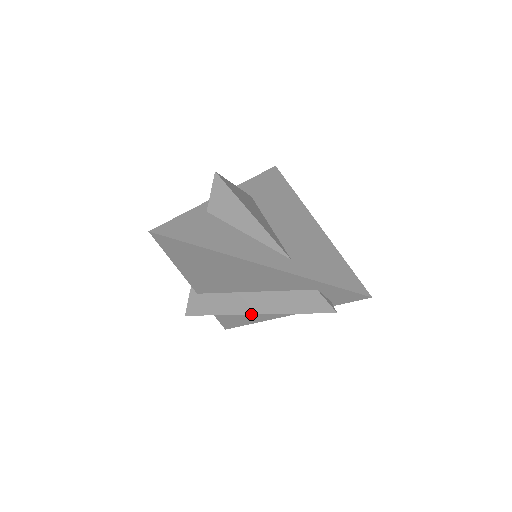
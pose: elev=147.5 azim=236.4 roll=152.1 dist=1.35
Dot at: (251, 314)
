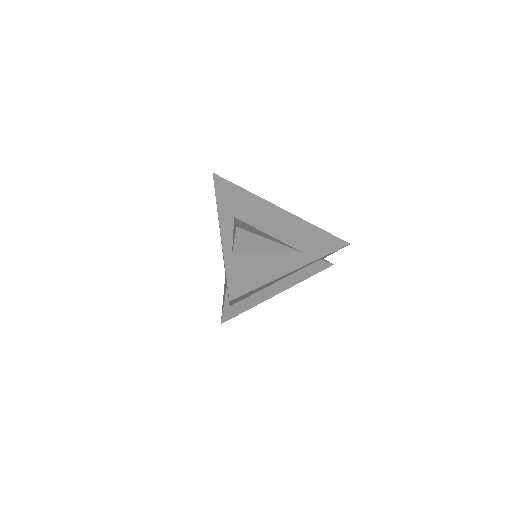
Dot at: occluded
